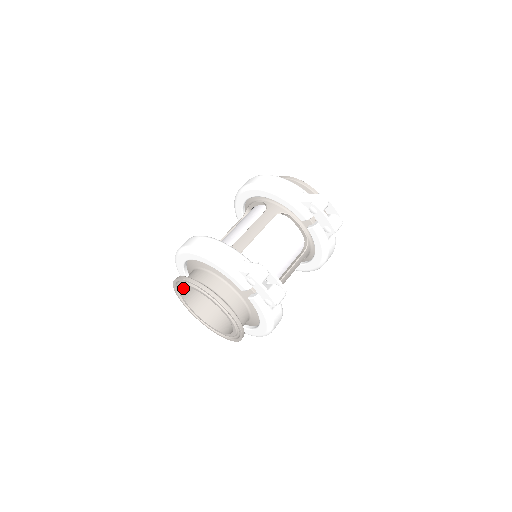
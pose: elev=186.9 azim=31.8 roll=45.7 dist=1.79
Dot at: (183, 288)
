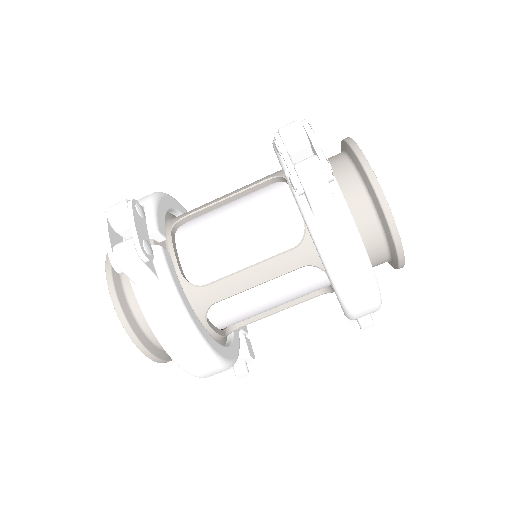
Dot at: occluded
